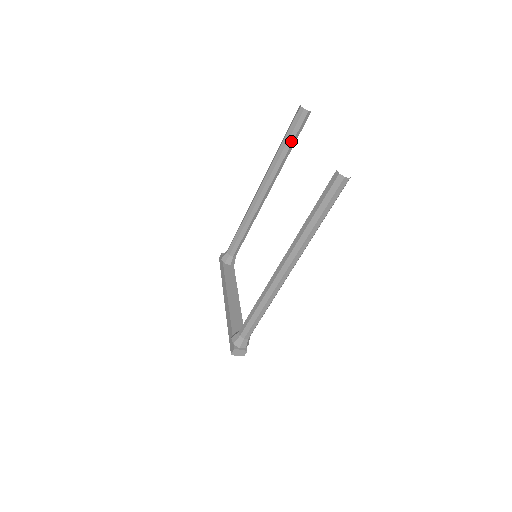
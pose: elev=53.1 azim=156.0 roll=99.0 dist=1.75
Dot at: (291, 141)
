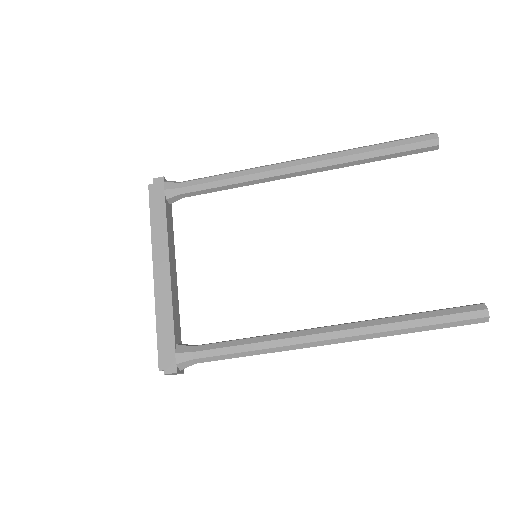
Dot at: (390, 157)
